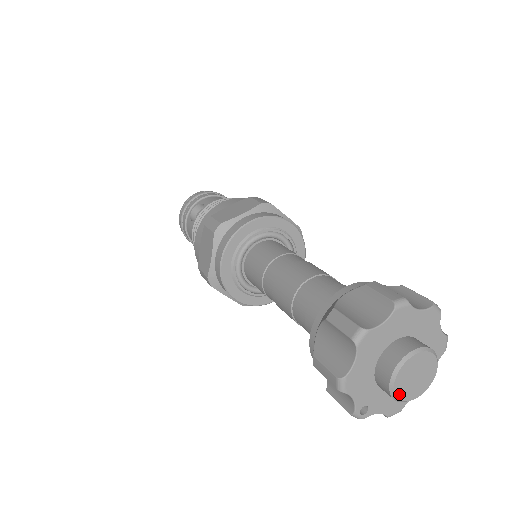
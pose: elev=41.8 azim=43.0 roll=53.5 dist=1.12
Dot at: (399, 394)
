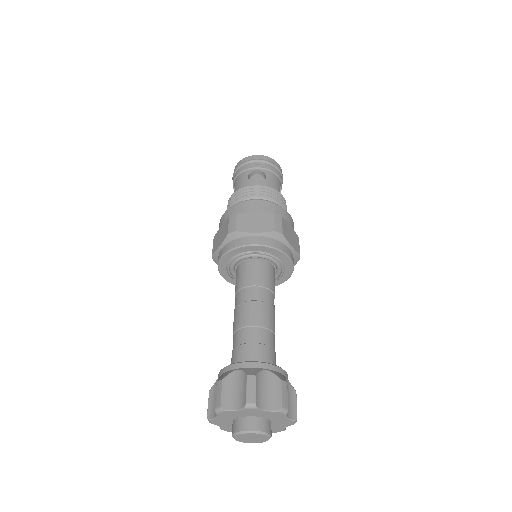
Dot at: (249, 442)
